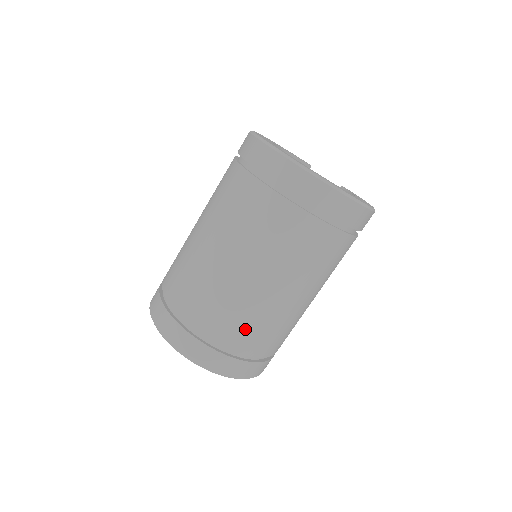
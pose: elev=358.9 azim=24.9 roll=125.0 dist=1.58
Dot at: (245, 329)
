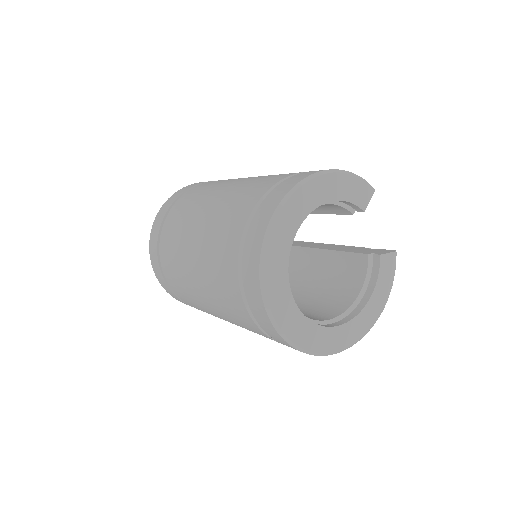
Dot at: occluded
